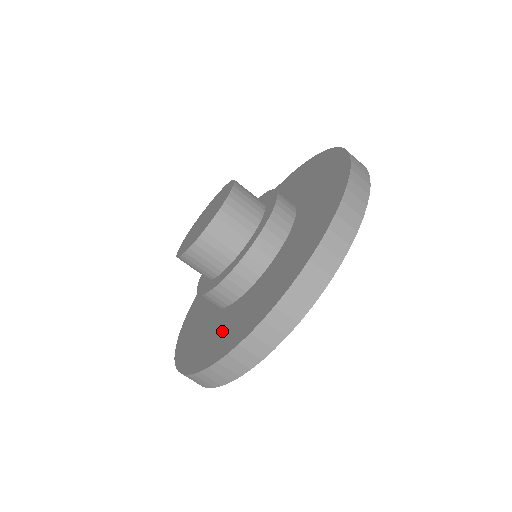
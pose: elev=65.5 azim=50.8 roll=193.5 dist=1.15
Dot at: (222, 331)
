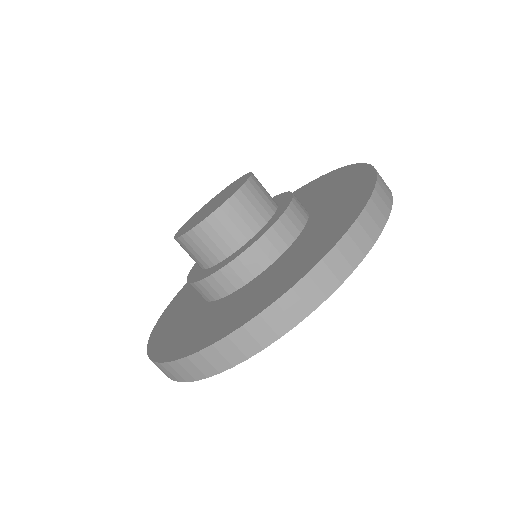
Dot at: (256, 292)
